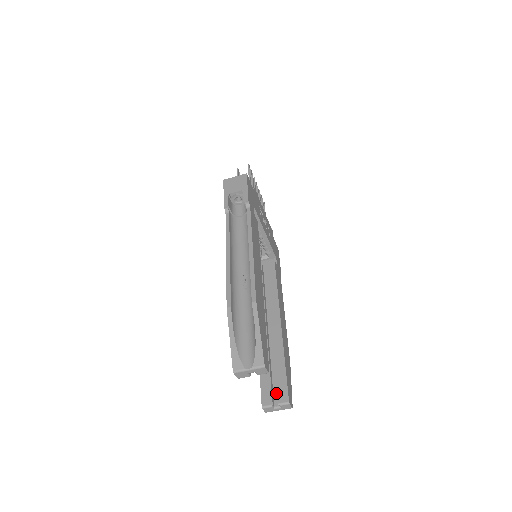
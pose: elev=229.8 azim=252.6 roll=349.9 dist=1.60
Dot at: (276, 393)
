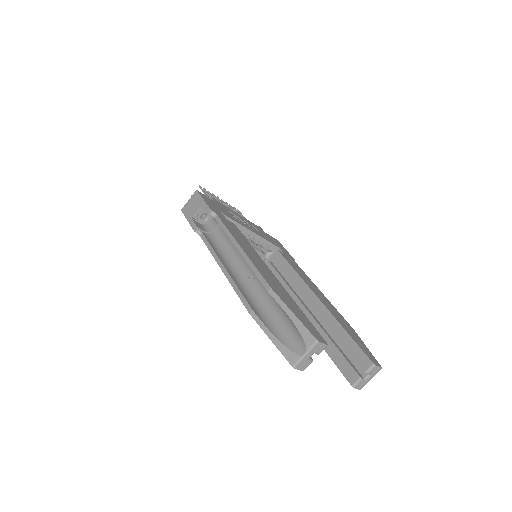
Dot at: (357, 365)
